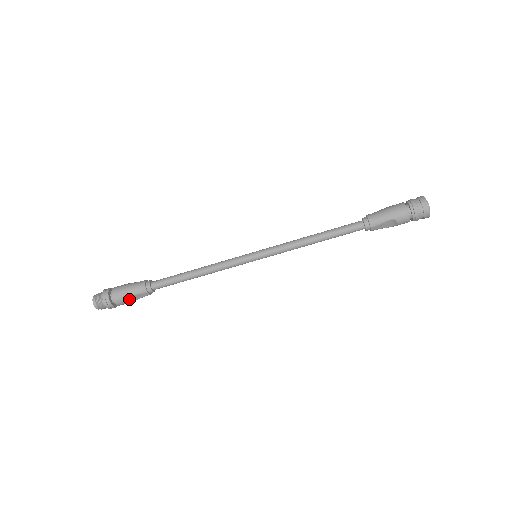
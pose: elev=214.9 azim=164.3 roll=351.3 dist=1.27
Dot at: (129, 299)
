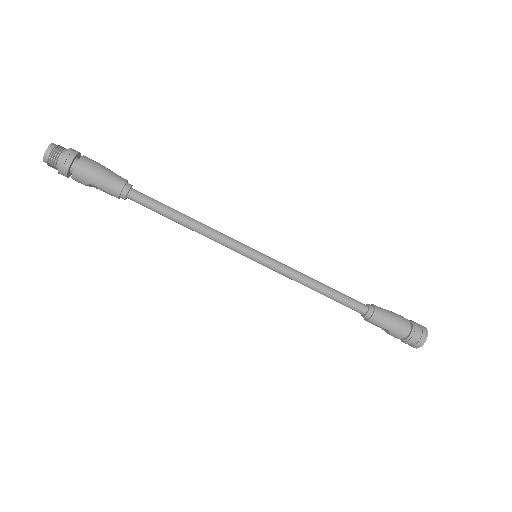
Dot at: (92, 185)
